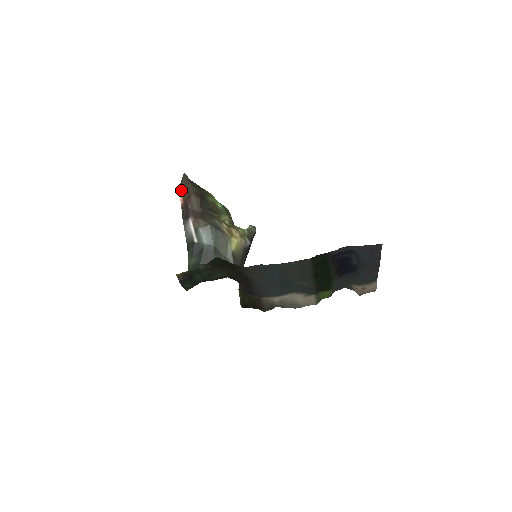
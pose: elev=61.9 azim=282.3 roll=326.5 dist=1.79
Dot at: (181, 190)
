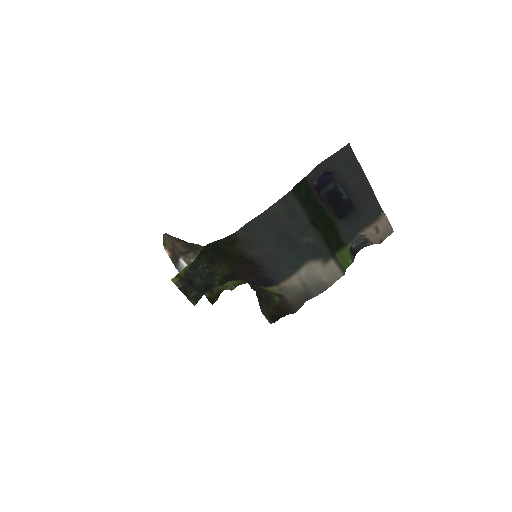
Dot at: (165, 247)
